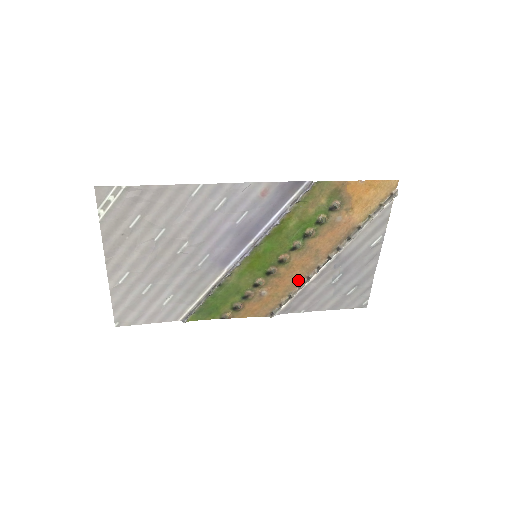
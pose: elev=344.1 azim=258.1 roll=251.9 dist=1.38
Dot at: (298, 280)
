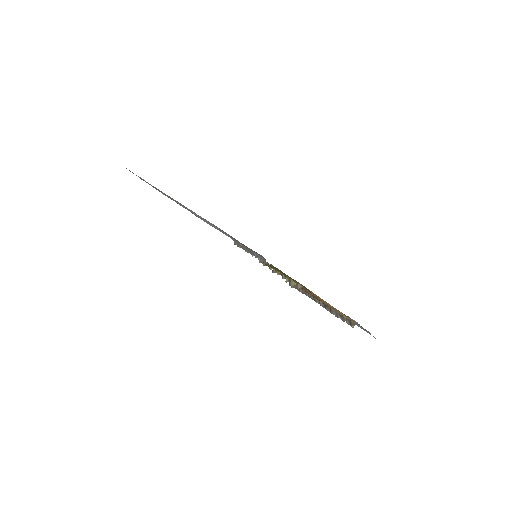
Dot at: occluded
